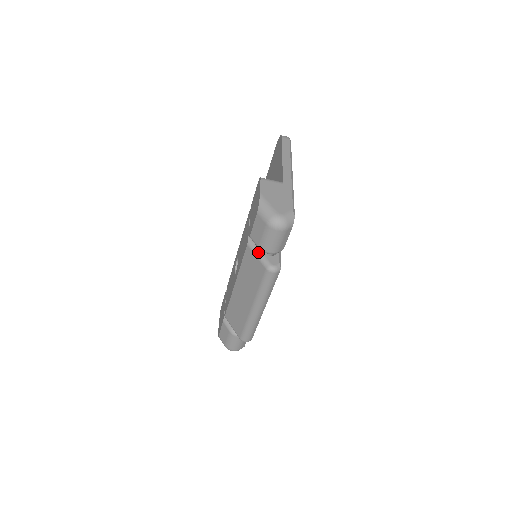
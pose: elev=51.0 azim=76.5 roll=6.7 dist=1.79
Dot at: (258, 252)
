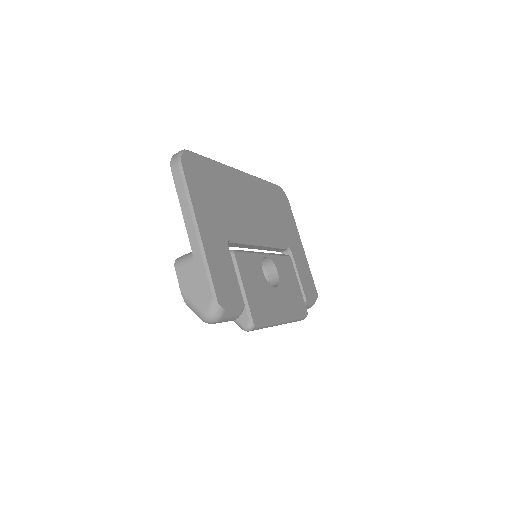
Dot at: occluded
